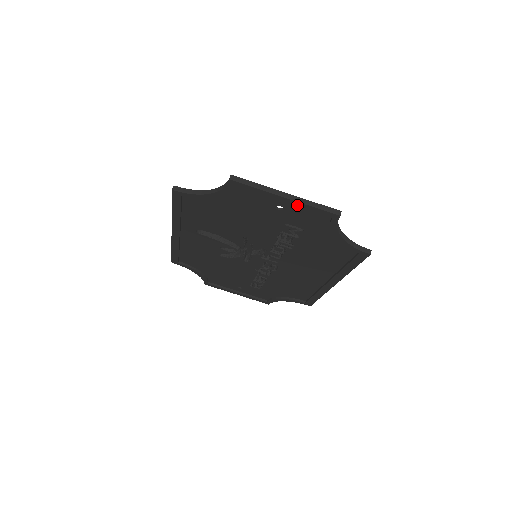
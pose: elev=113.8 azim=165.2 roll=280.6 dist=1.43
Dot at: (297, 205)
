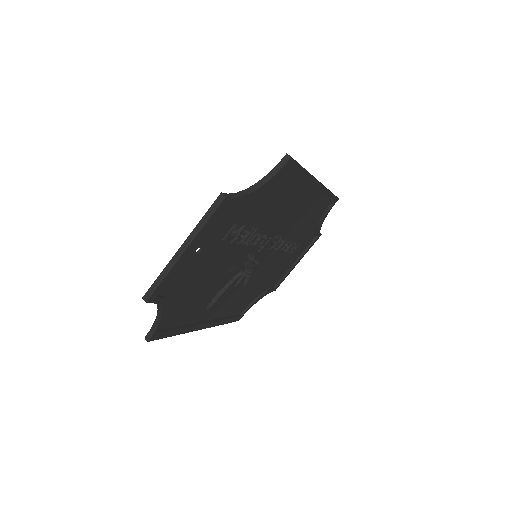
Dot at: (198, 239)
